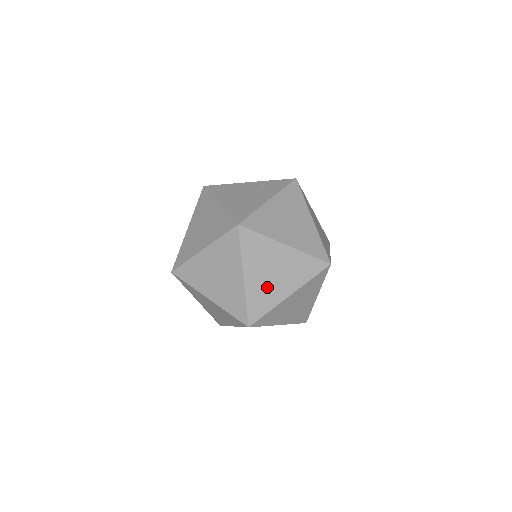
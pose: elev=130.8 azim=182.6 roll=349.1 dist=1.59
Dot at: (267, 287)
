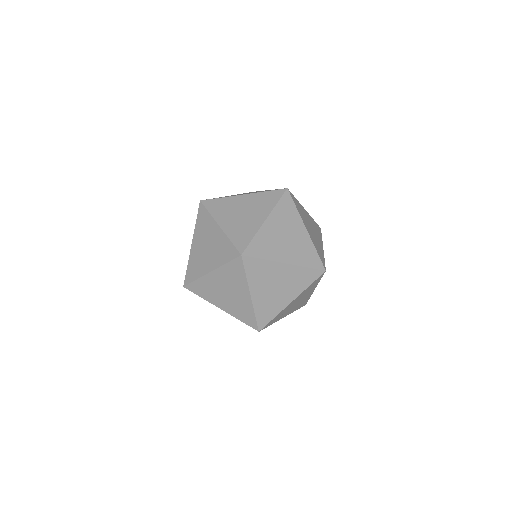
Dot at: (275, 242)
